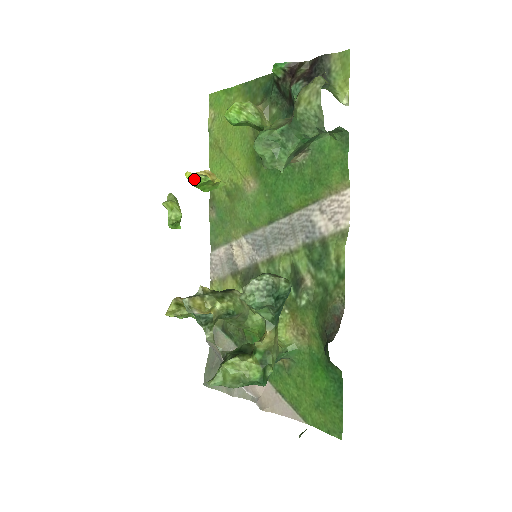
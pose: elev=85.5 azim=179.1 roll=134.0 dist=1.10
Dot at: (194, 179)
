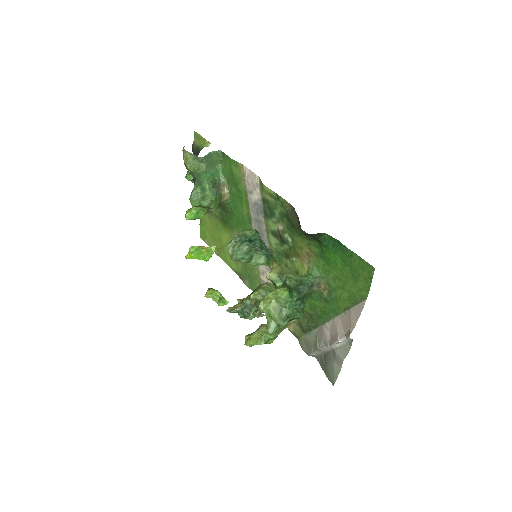
Dot at: (189, 254)
